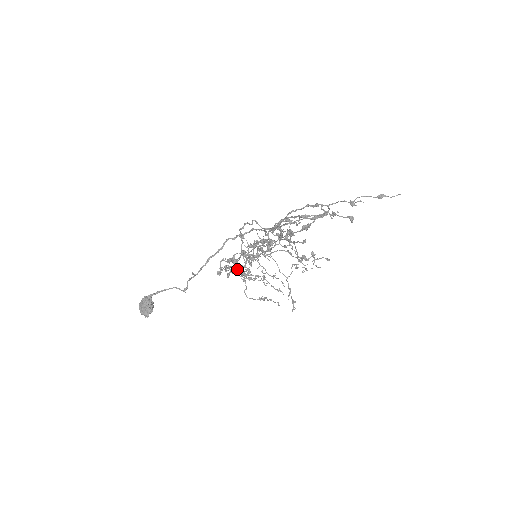
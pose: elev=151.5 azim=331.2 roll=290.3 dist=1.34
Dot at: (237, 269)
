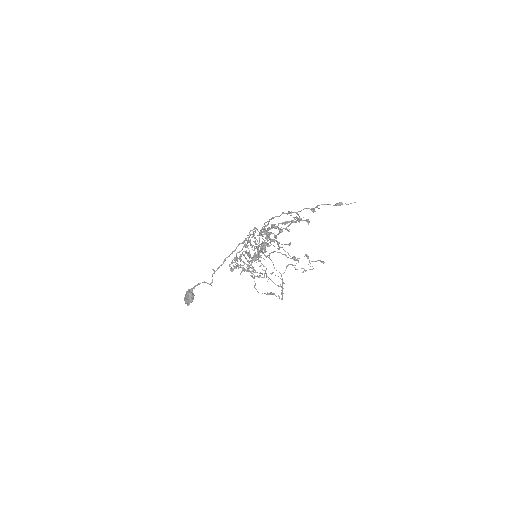
Dot at: (237, 265)
